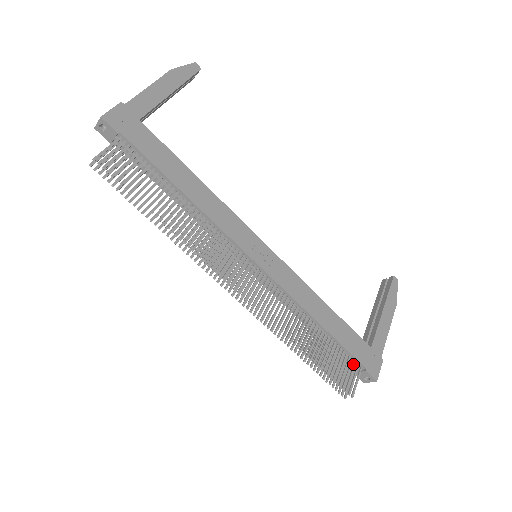
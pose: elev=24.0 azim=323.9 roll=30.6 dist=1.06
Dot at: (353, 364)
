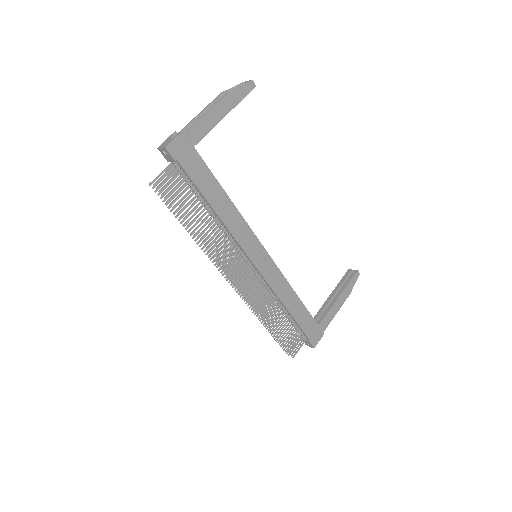
Dot at: (302, 336)
